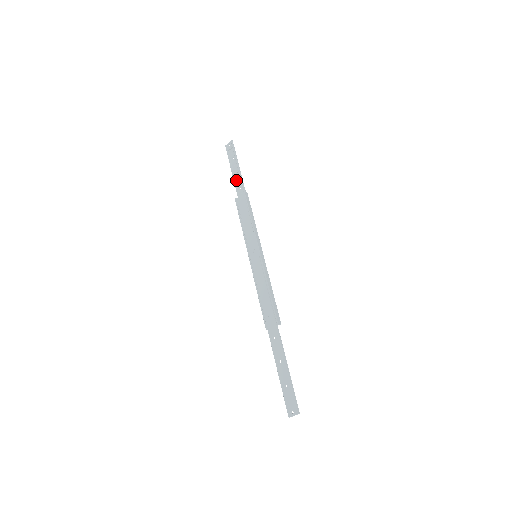
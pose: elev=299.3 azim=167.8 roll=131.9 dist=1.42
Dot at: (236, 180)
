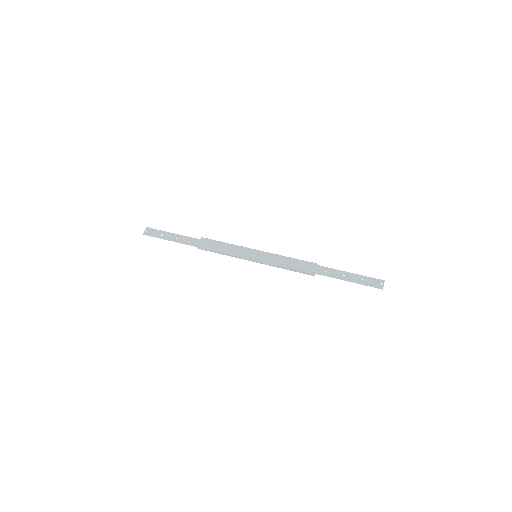
Dot at: (182, 241)
